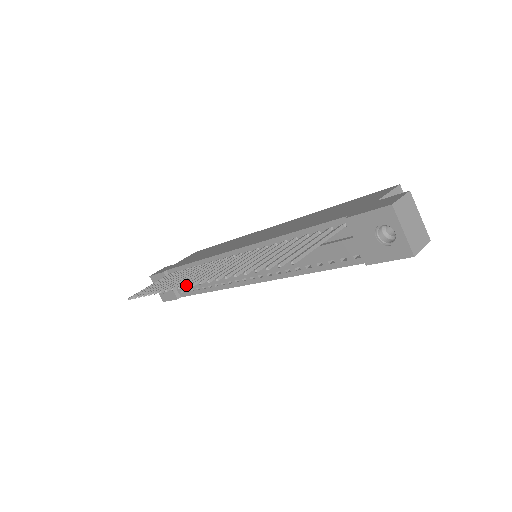
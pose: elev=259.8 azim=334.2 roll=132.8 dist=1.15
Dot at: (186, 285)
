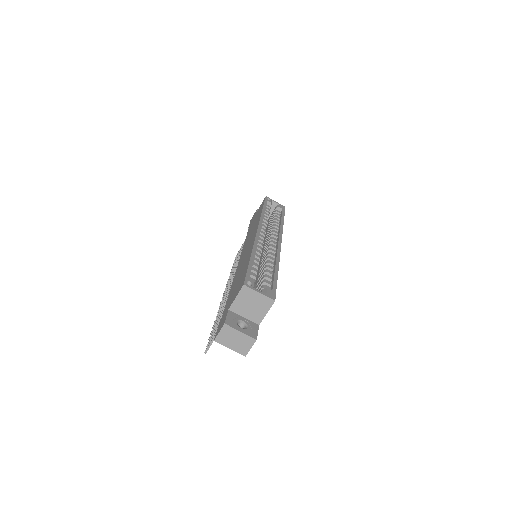
Dot at: (223, 294)
